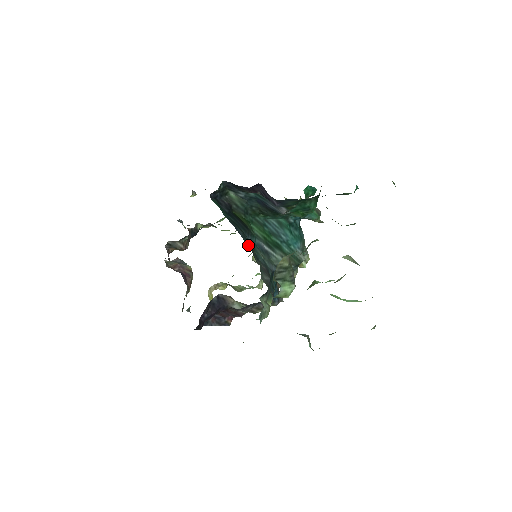
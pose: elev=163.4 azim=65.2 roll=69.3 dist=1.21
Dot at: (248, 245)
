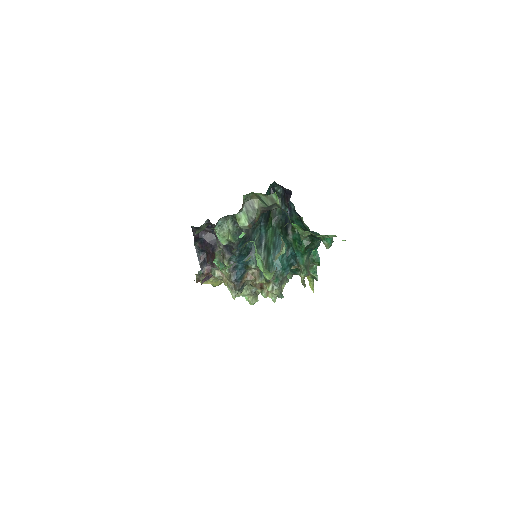
Dot at: occluded
